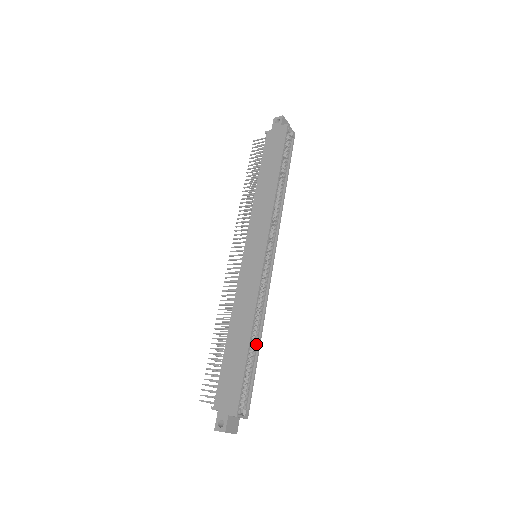
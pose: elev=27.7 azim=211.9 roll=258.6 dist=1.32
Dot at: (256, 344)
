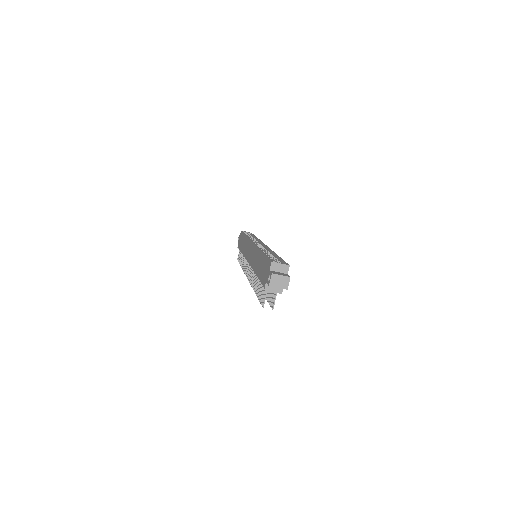
Dot at: (274, 256)
